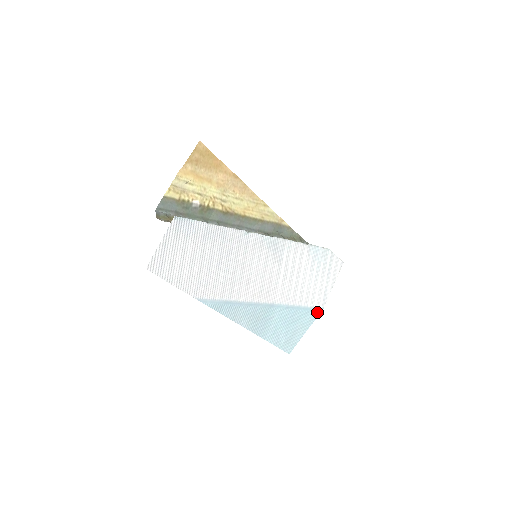
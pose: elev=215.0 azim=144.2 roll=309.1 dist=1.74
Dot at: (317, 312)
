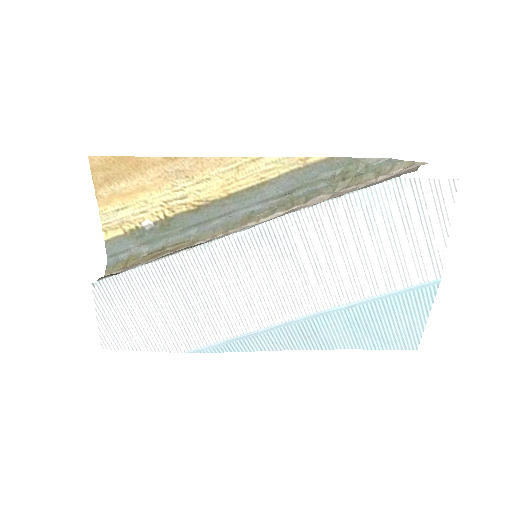
Dot at: (429, 288)
